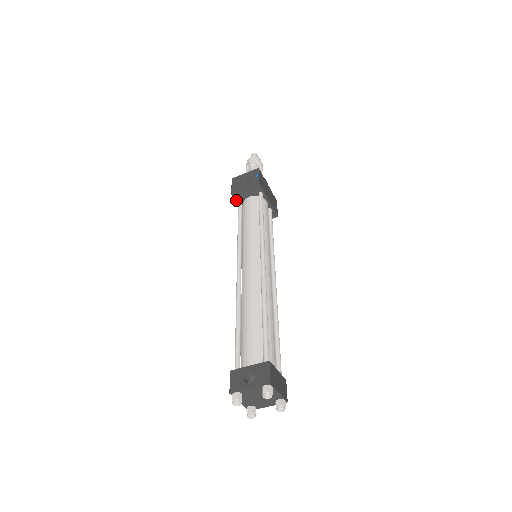
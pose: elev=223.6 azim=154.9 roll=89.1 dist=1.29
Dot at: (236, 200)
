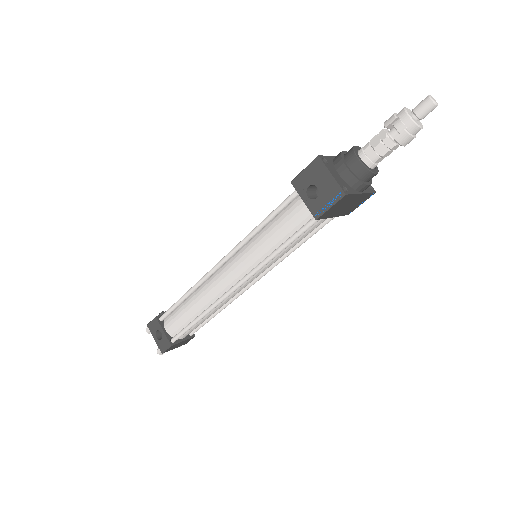
Dot at: occluded
